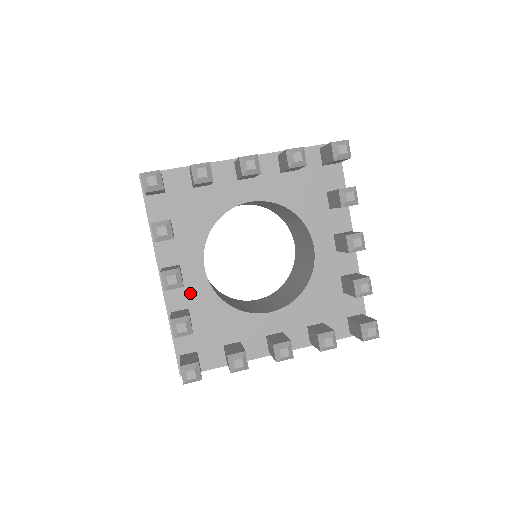
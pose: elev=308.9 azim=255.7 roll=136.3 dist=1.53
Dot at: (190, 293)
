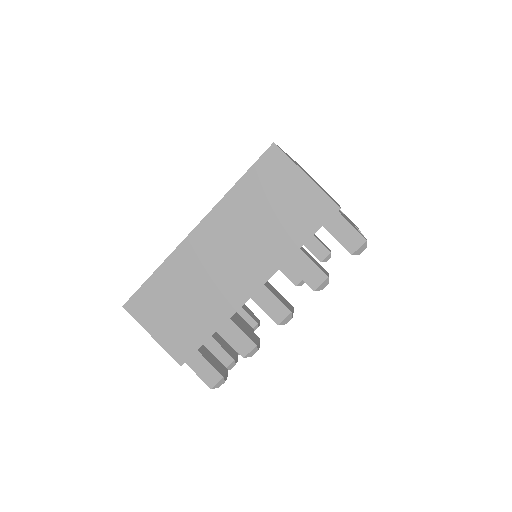
Dot at: occluded
